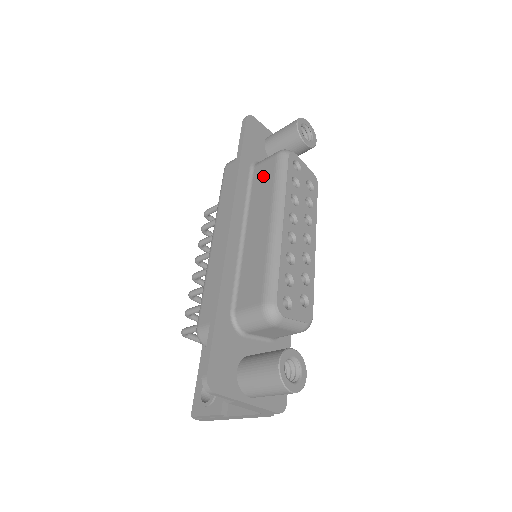
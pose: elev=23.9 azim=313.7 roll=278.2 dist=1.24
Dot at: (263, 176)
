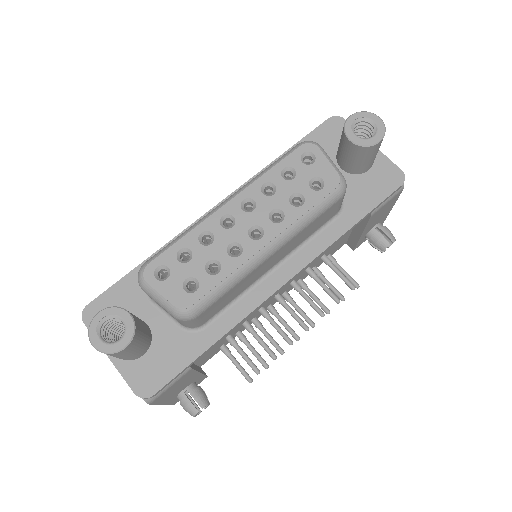
Dot at: occluded
